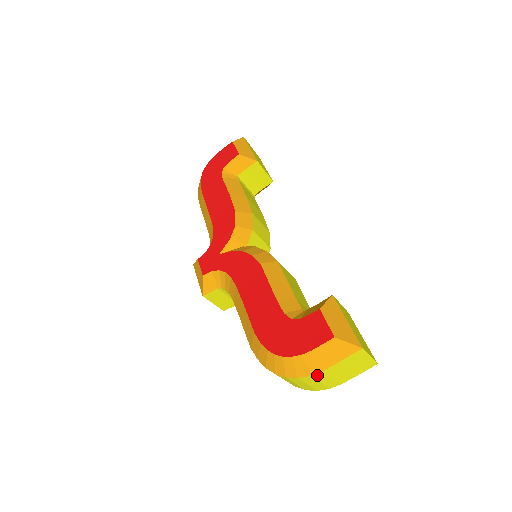
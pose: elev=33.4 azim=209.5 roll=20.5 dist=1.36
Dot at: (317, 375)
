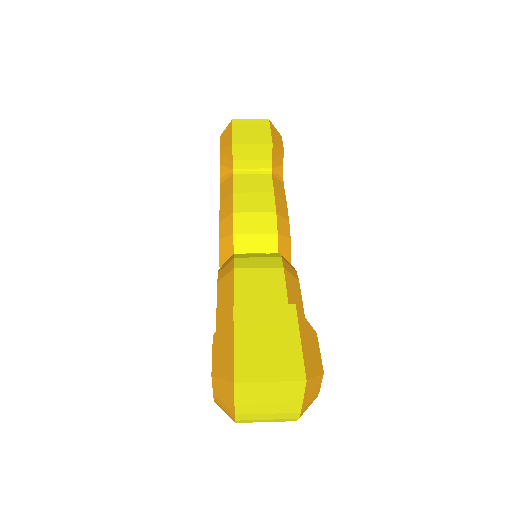
Dot at: (241, 418)
